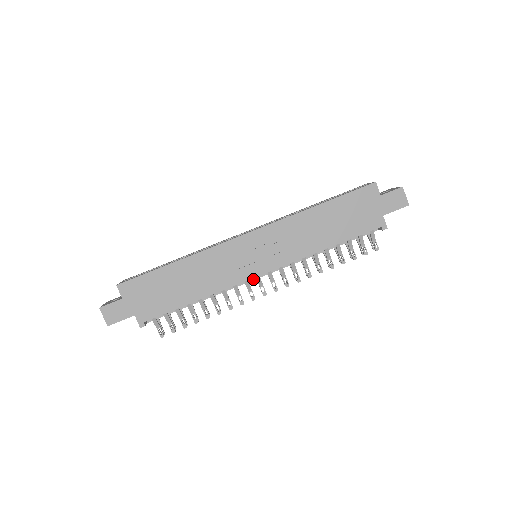
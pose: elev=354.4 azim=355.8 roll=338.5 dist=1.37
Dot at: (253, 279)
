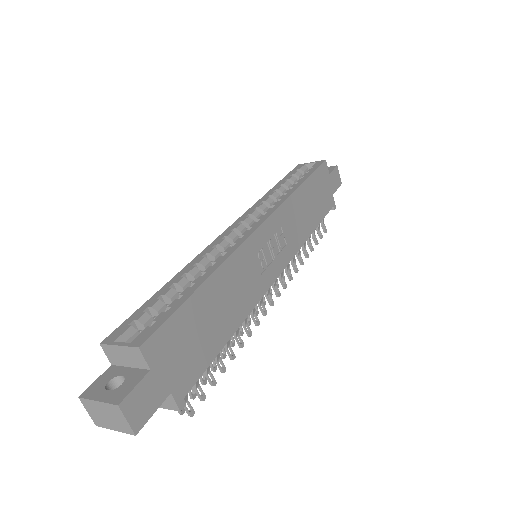
Dot at: occluded
